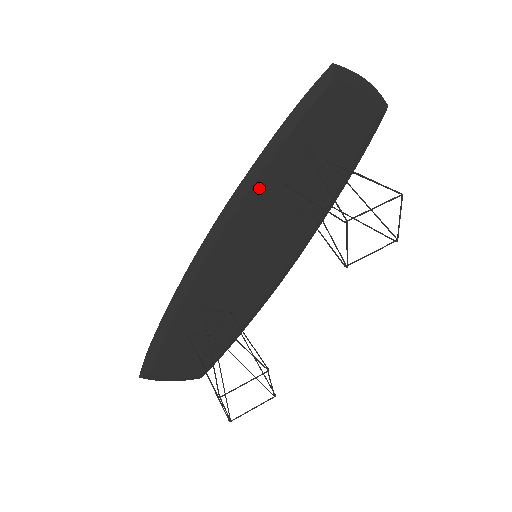
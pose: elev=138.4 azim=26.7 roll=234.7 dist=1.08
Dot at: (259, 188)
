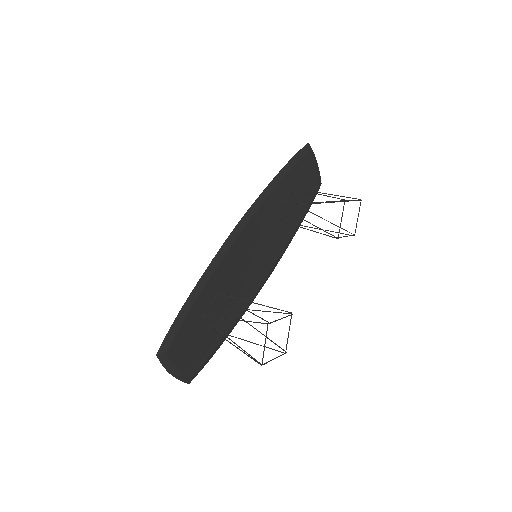
Dot at: (269, 201)
